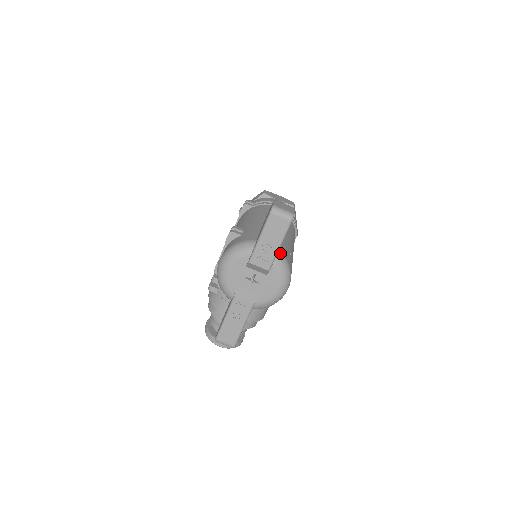
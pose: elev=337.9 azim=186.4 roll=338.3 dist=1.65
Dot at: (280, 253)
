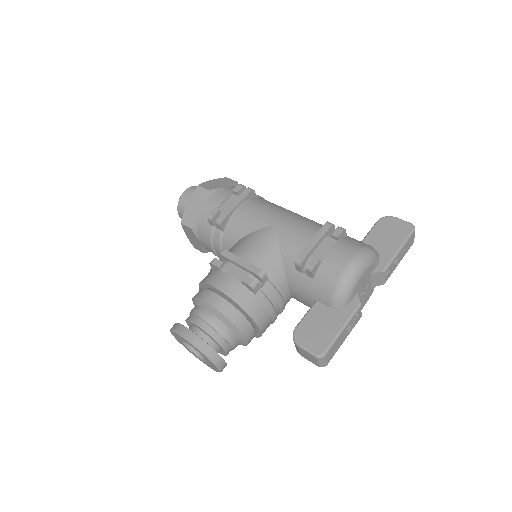
Dot at: occluded
